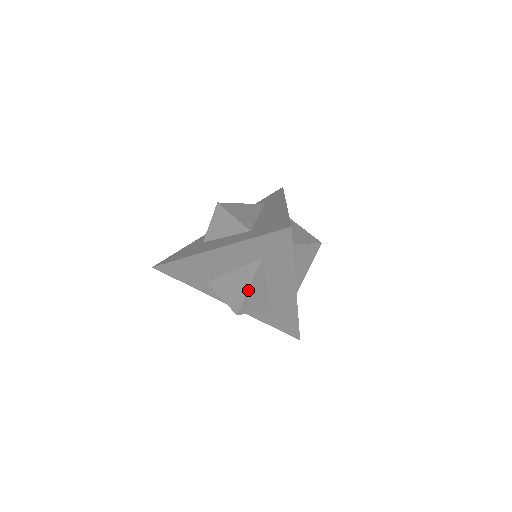
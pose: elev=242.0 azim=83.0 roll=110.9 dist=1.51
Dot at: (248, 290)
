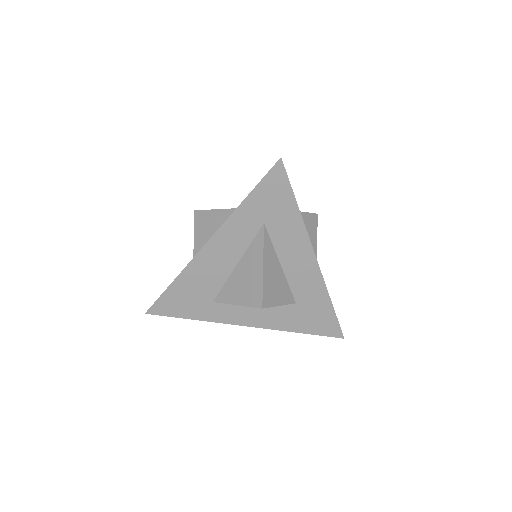
Dot at: (263, 270)
